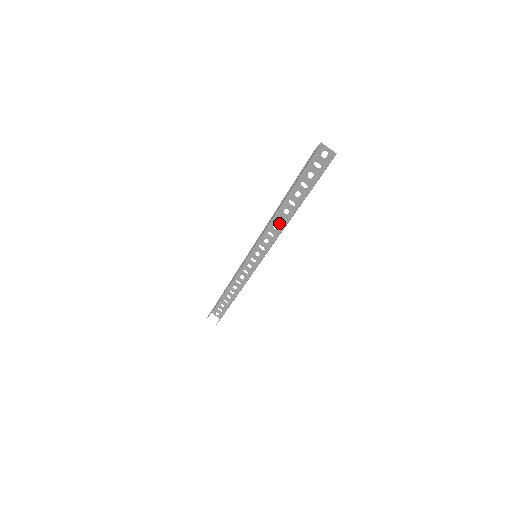
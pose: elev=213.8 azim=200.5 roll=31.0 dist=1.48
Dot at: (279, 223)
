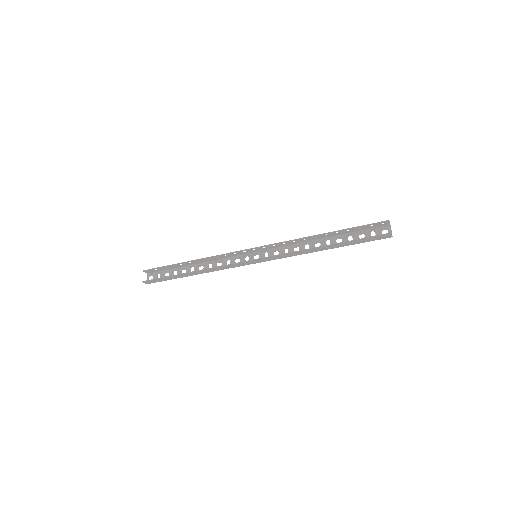
Dot at: (303, 248)
